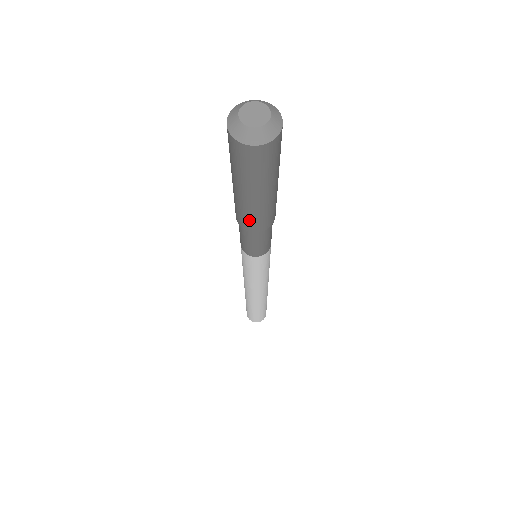
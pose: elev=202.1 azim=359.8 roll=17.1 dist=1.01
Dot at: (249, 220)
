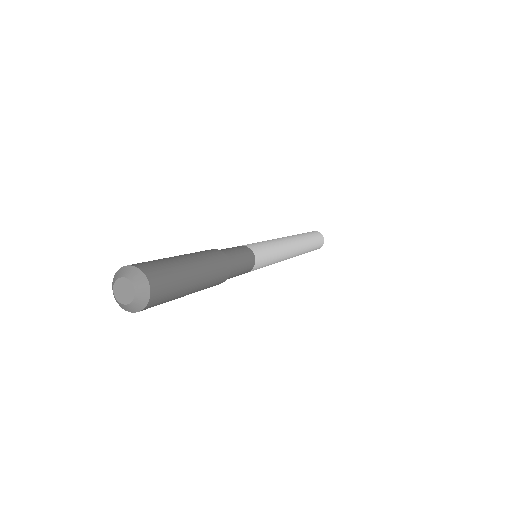
Dot at: occluded
